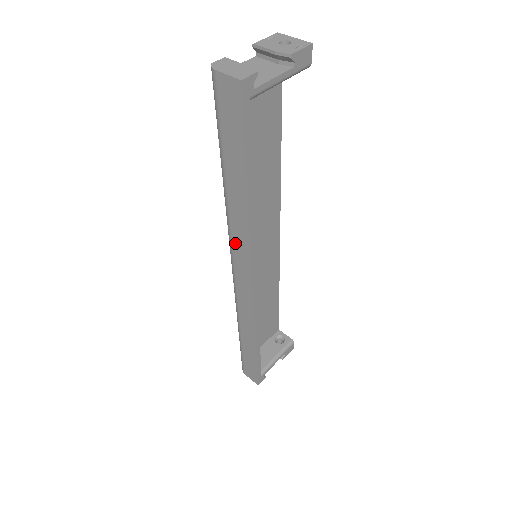
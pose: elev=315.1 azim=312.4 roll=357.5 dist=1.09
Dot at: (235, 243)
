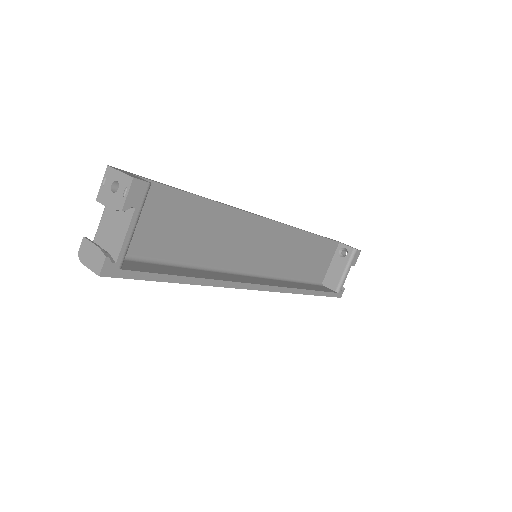
Dot at: occluded
